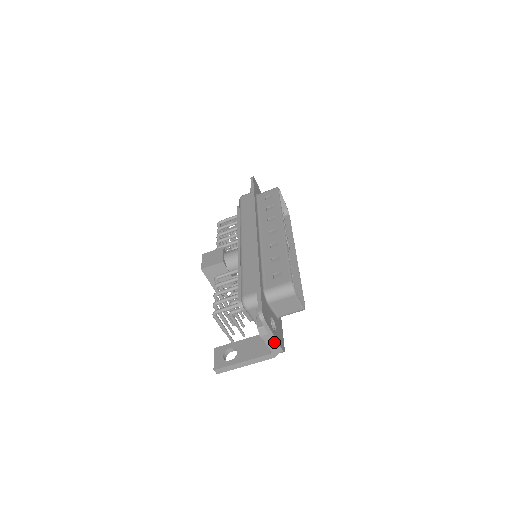
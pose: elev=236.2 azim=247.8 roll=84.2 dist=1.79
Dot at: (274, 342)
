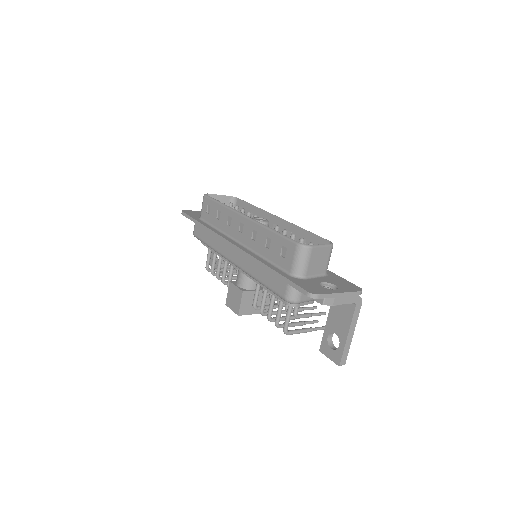
Dot at: (346, 296)
